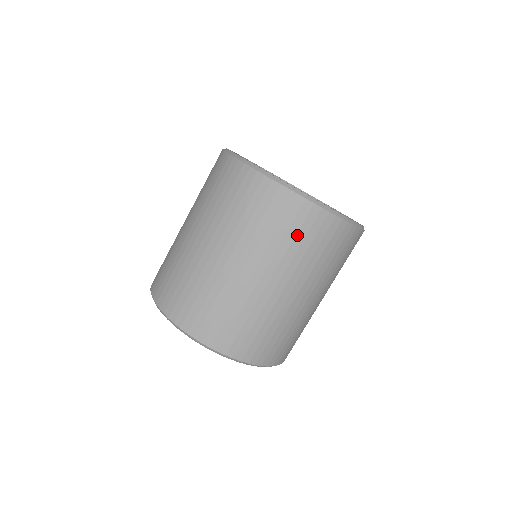
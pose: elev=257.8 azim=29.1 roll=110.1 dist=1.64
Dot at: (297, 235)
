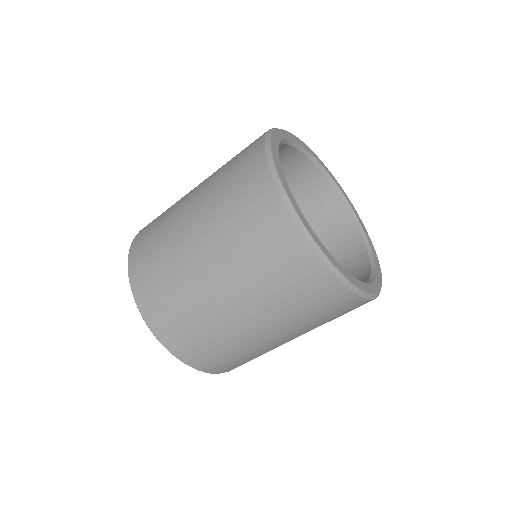
Dot at: (338, 316)
